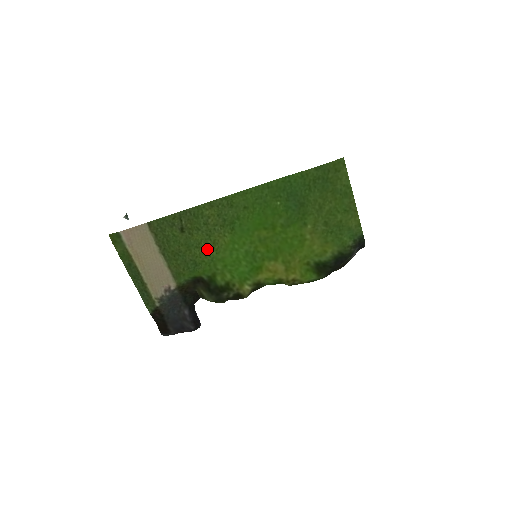
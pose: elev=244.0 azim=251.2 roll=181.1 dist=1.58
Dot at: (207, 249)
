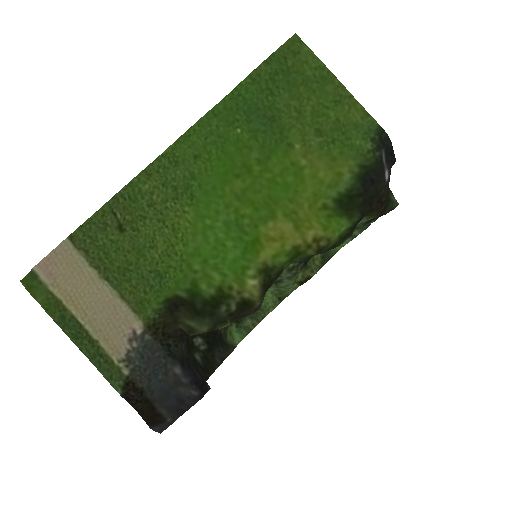
Dot at: (168, 244)
